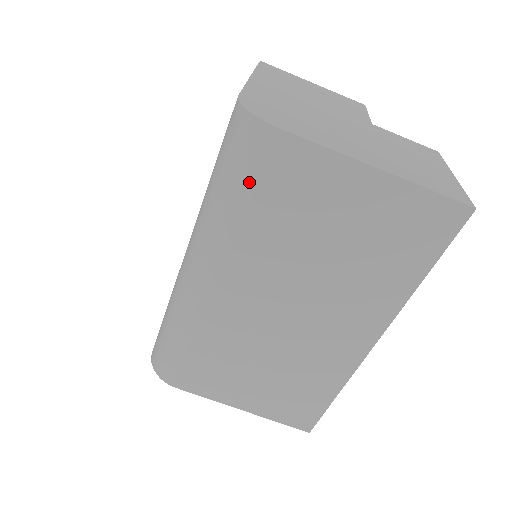
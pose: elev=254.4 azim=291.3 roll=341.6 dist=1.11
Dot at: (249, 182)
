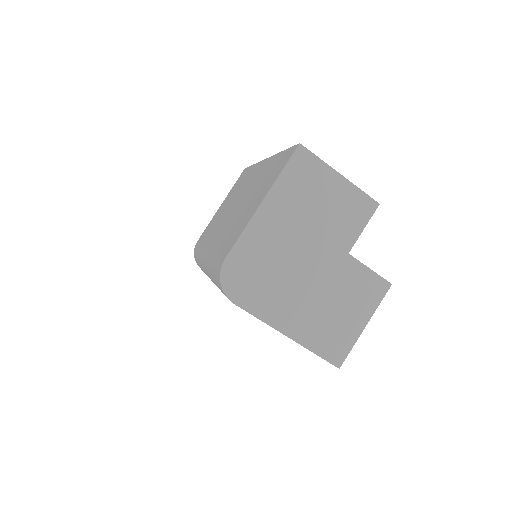
Dot at: occluded
